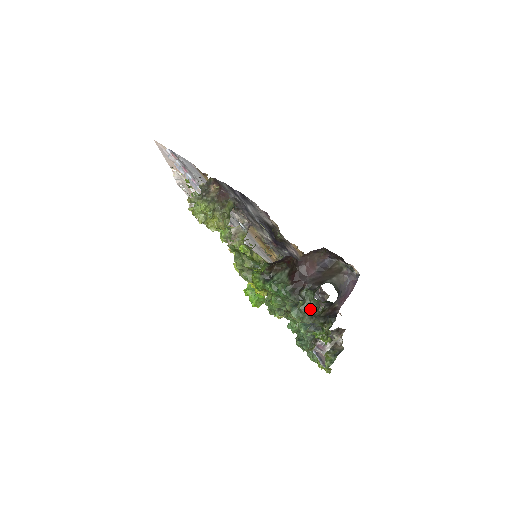
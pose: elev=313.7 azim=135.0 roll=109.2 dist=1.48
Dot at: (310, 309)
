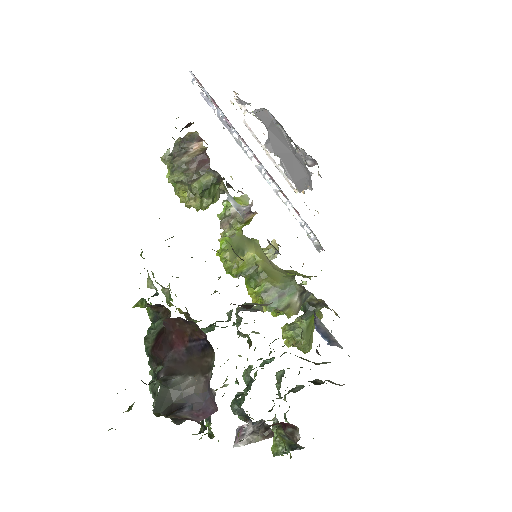
Dot at: occluded
